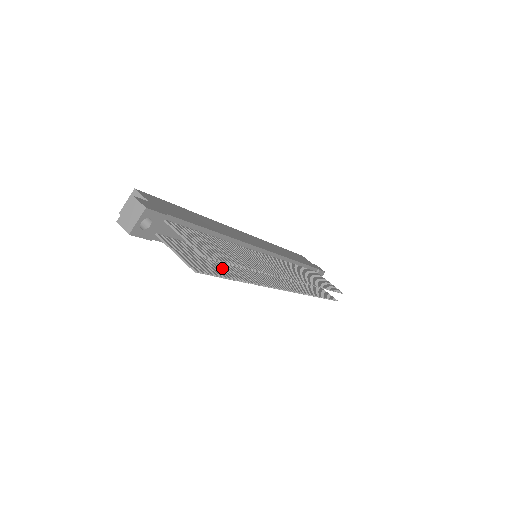
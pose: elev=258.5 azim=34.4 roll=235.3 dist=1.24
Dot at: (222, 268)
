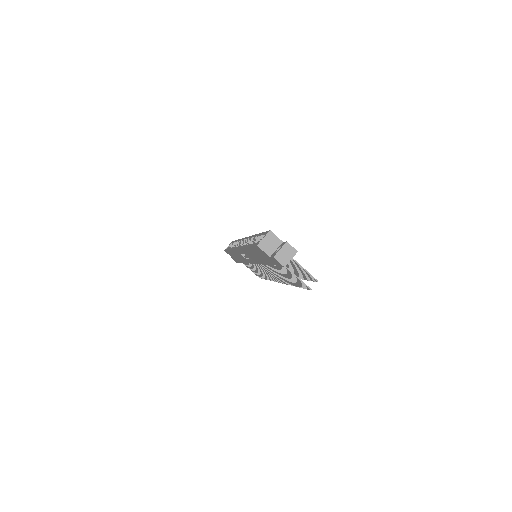
Dot at: occluded
